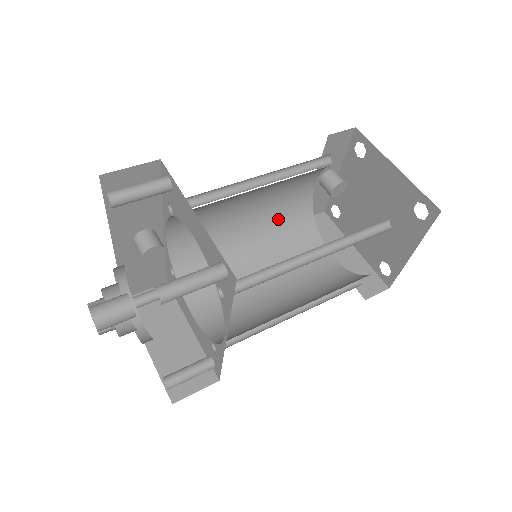
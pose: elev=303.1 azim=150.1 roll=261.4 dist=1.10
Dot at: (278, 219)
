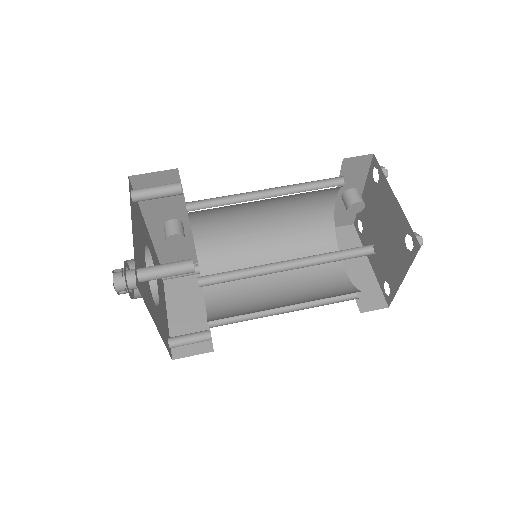
Dot at: (297, 226)
